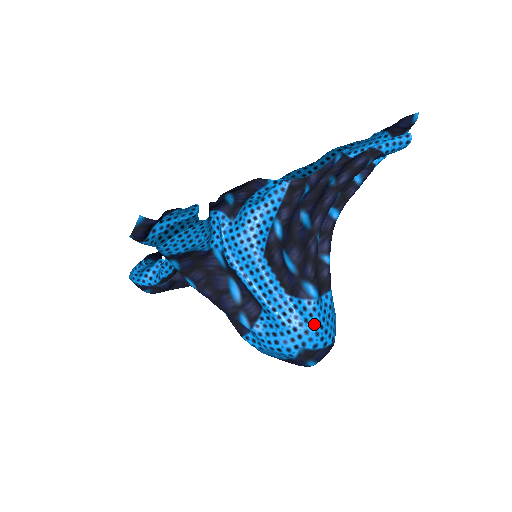
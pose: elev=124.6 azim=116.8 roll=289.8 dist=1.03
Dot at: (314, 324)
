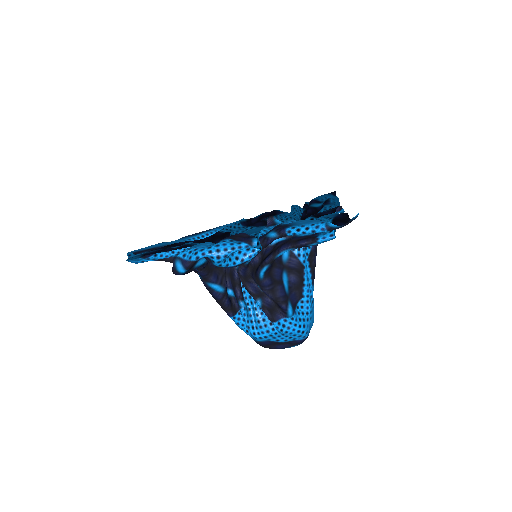
Dot at: occluded
